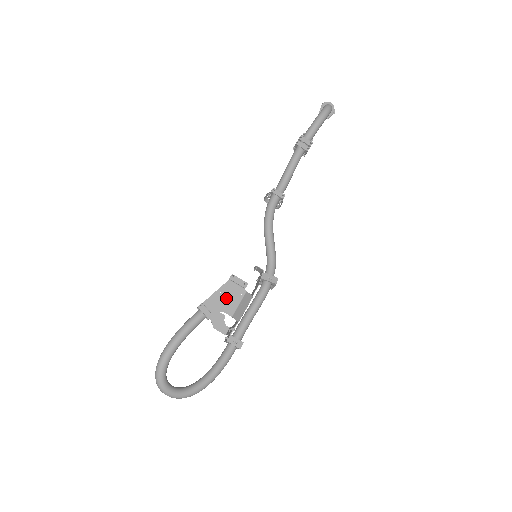
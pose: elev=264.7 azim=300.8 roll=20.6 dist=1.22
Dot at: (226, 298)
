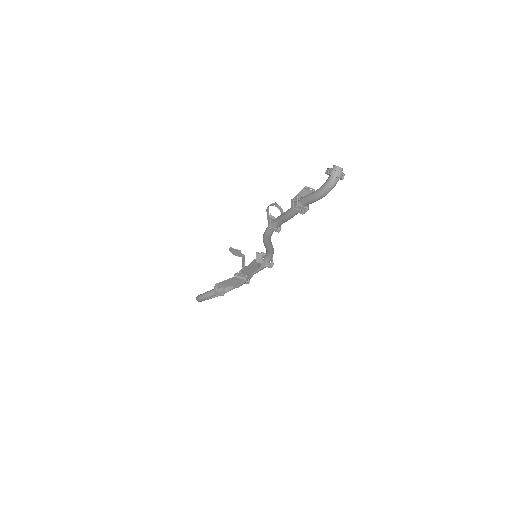
Dot at: (233, 282)
